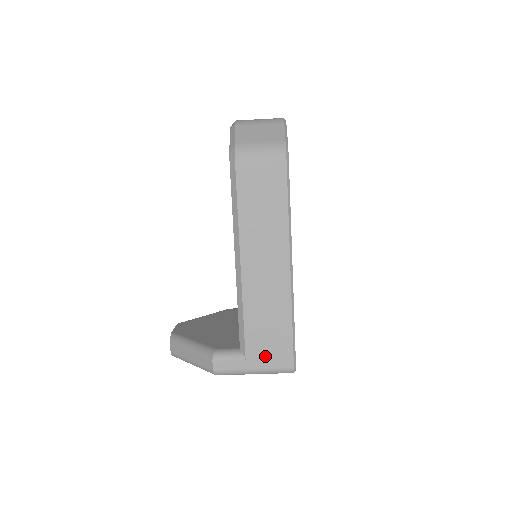
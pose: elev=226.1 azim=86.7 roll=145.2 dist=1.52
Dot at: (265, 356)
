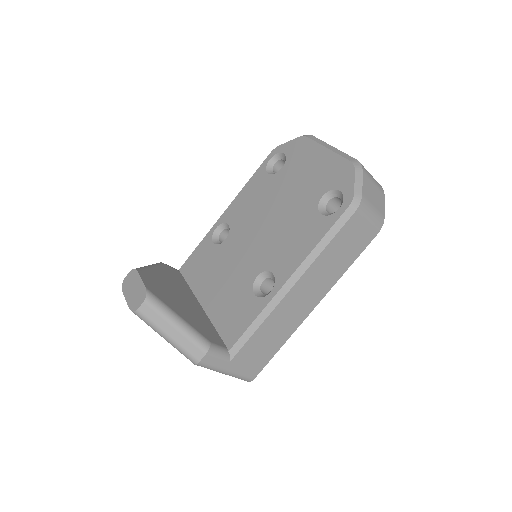
Dot at: (244, 364)
